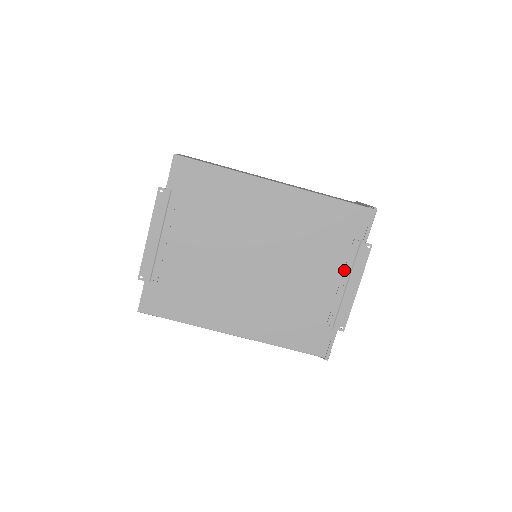
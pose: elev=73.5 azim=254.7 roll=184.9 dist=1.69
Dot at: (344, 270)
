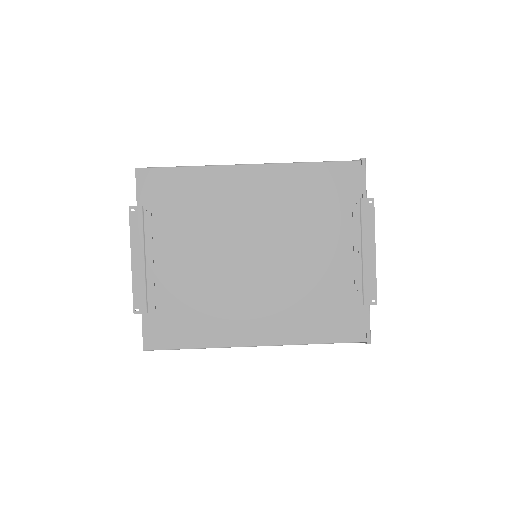
Dot at: (353, 235)
